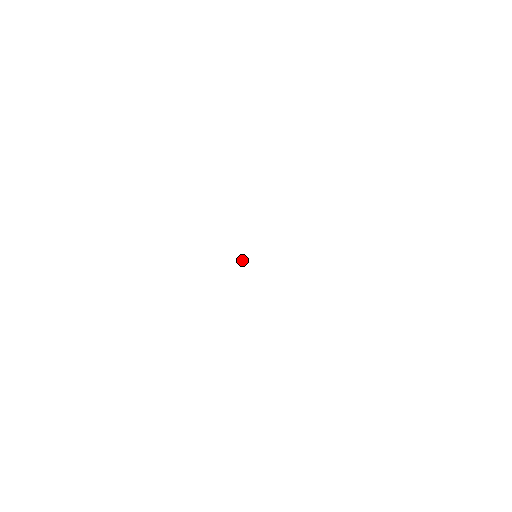
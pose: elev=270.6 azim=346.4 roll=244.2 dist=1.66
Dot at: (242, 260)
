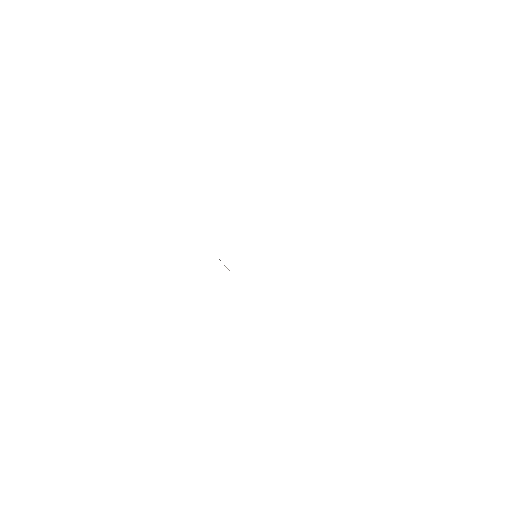
Dot at: (227, 268)
